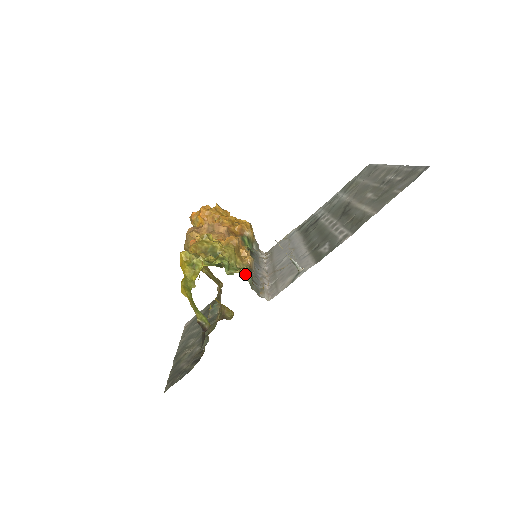
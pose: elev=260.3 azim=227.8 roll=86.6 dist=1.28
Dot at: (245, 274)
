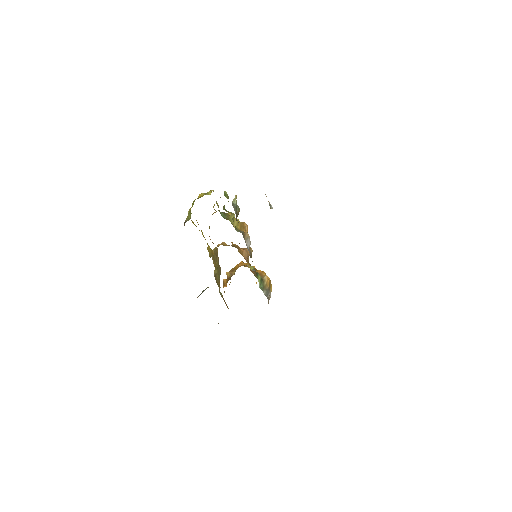
Dot at: (237, 230)
